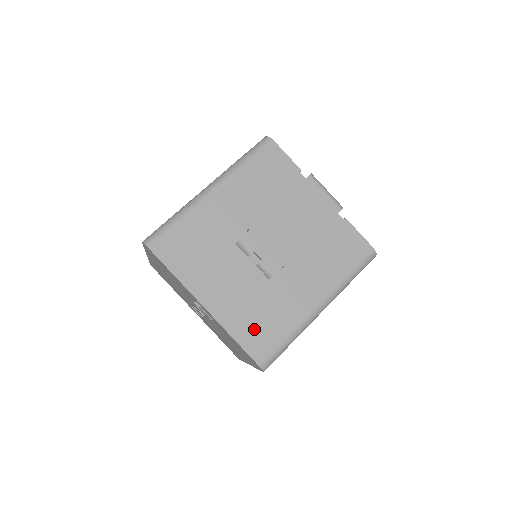
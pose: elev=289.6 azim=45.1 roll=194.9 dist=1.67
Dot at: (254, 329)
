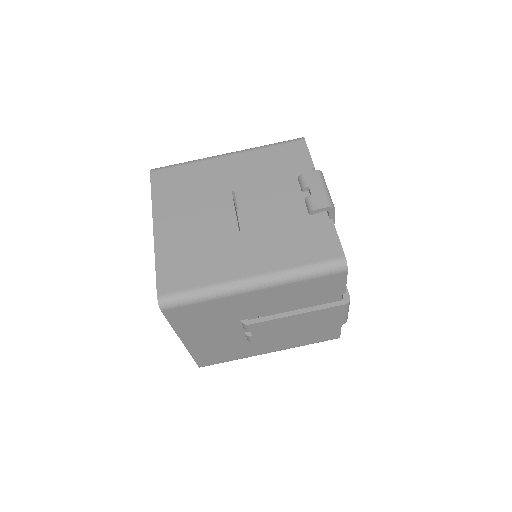
Dot at: (212, 355)
